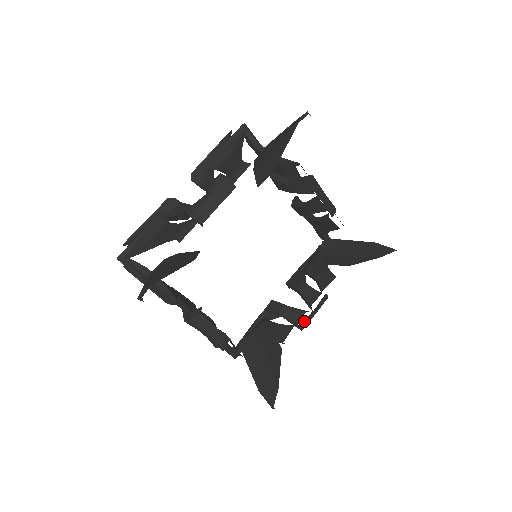
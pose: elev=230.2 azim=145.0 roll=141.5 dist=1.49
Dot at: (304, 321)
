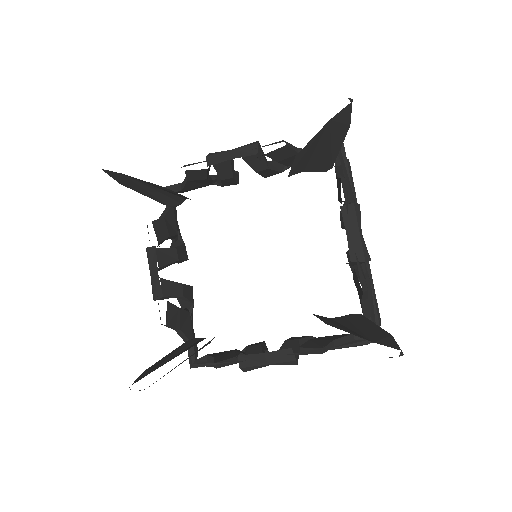
Dot at: (246, 356)
